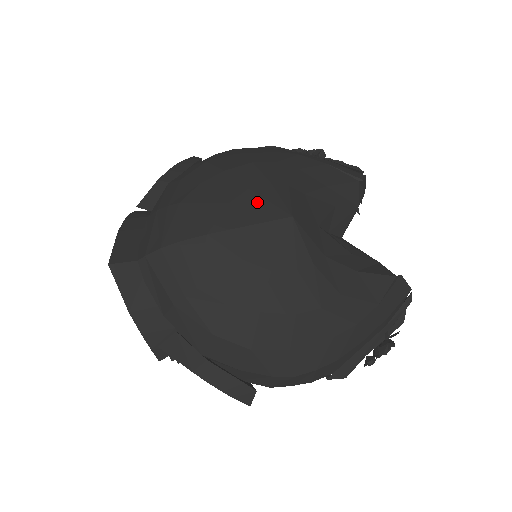
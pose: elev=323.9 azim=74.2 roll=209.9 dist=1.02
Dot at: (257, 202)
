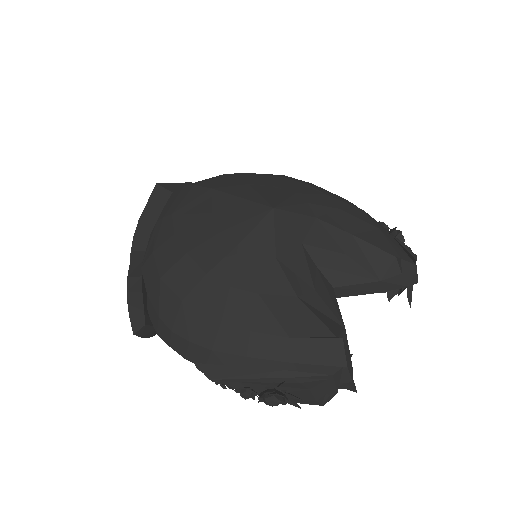
Dot at: (266, 192)
